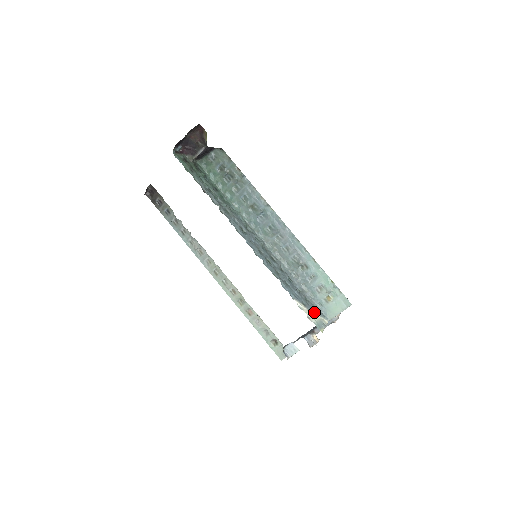
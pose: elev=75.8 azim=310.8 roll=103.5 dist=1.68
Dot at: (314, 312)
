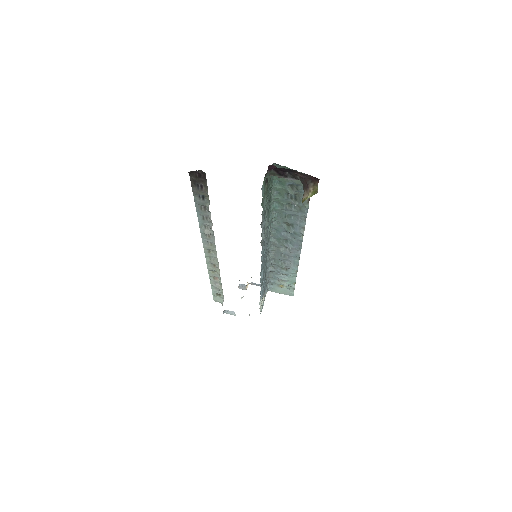
Dot at: occluded
